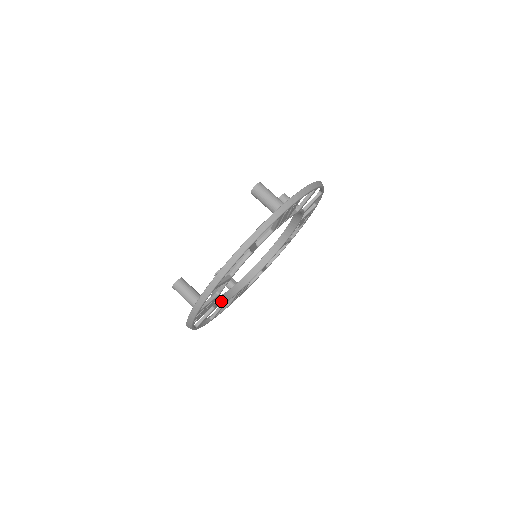
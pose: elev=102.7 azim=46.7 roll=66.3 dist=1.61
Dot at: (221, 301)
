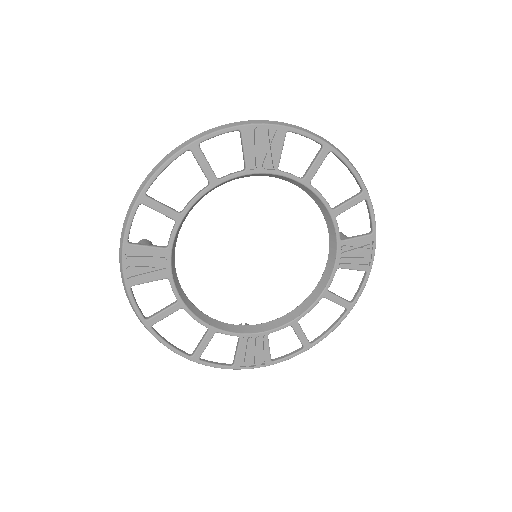
Dot at: (202, 317)
